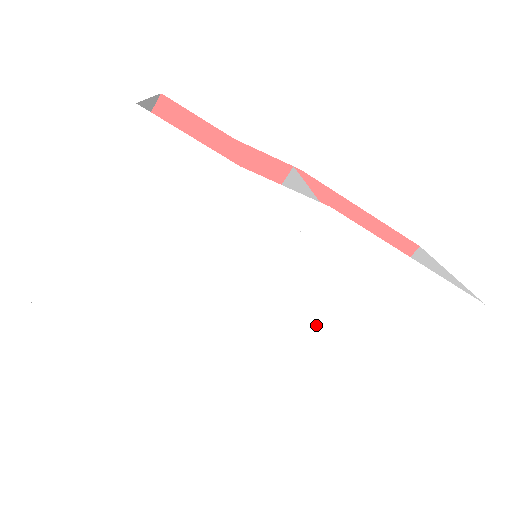
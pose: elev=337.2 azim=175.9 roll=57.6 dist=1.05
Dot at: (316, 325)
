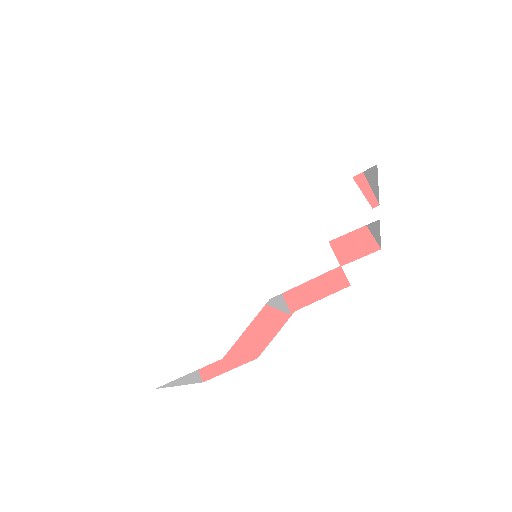
Dot at: (288, 224)
